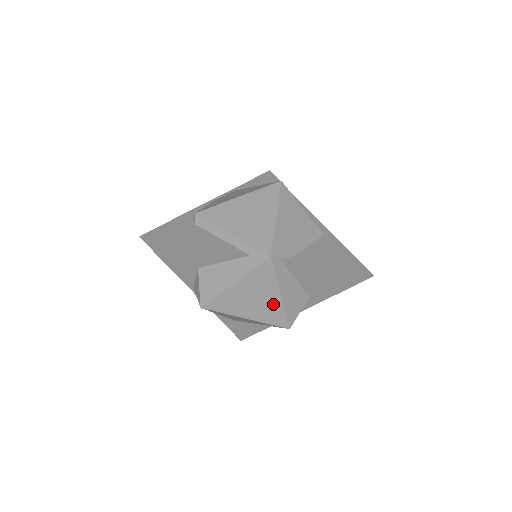
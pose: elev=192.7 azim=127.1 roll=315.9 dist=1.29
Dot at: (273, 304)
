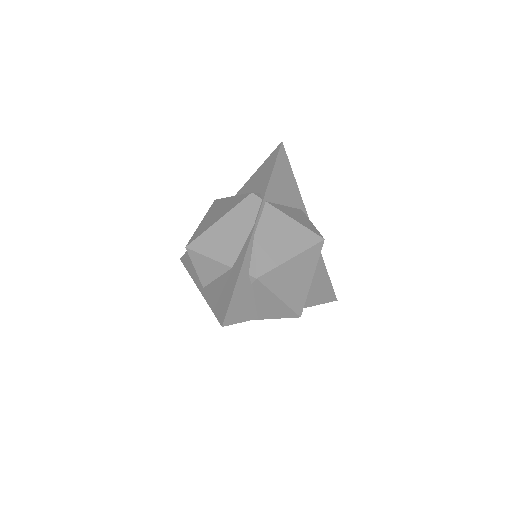
Dot at: occluded
